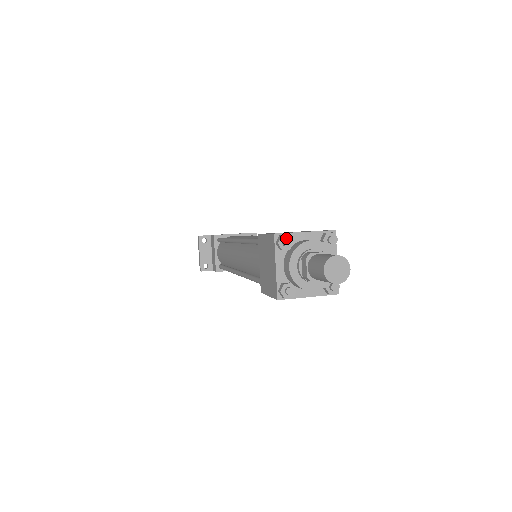
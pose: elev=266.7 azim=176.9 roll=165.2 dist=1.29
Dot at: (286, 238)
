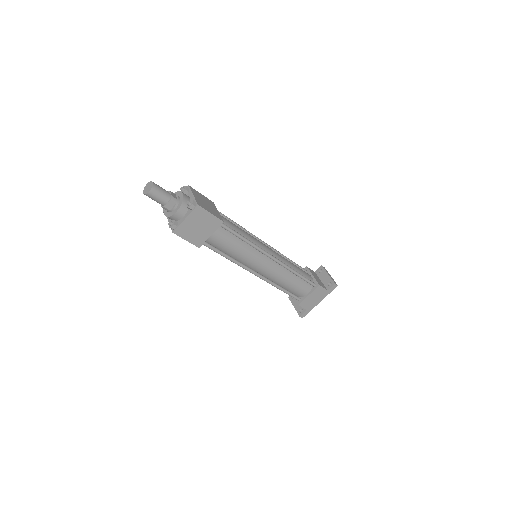
Dot at: occluded
